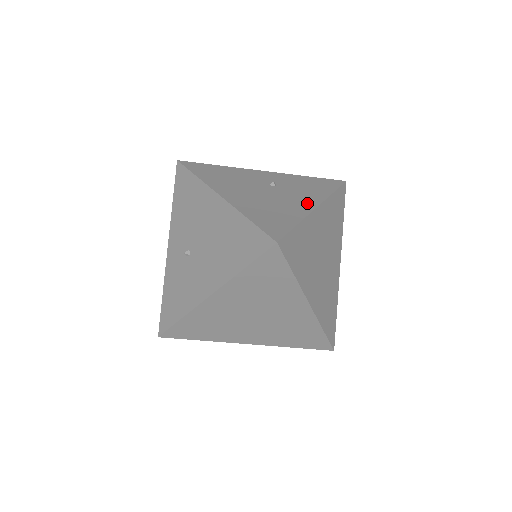
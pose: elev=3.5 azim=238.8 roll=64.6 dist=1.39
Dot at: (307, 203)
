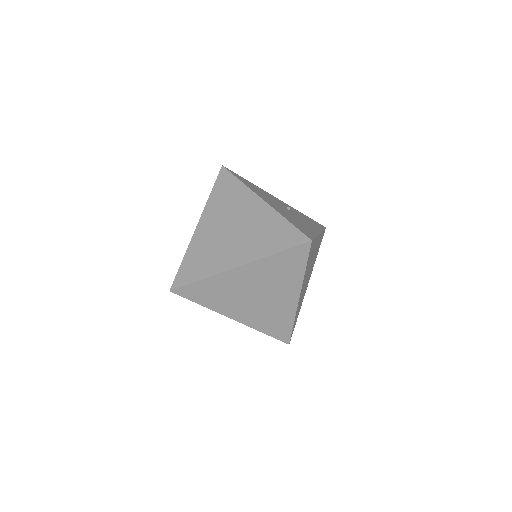
Dot at: (313, 228)
